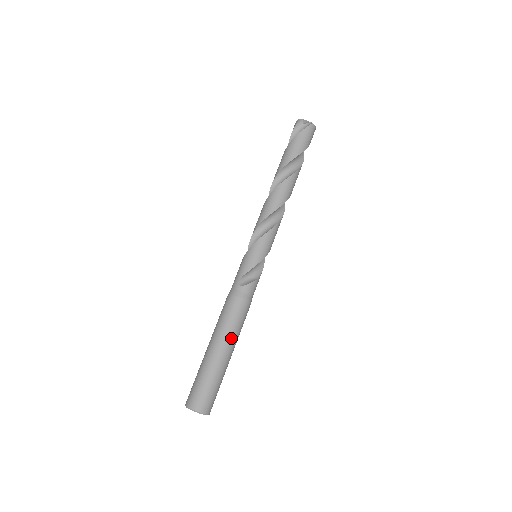
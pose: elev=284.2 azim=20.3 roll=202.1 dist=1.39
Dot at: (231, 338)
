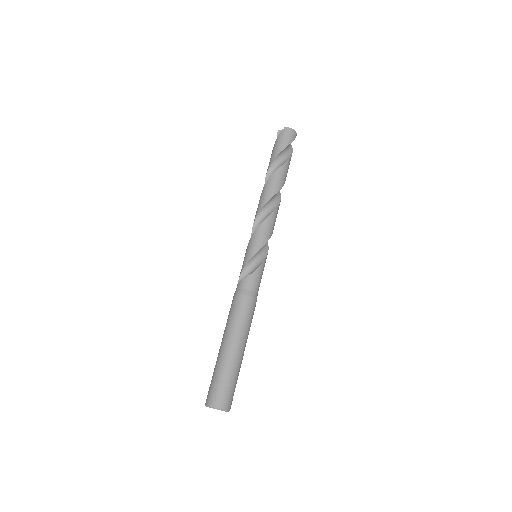
Dot at: (232, 332)
